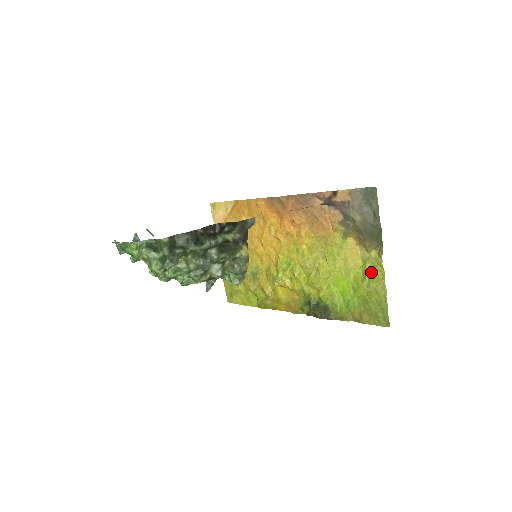
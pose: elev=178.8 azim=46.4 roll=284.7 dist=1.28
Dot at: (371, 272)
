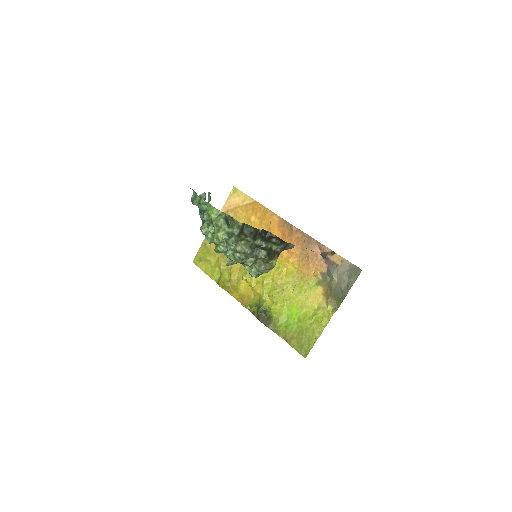
Dot at: (319, 317)
